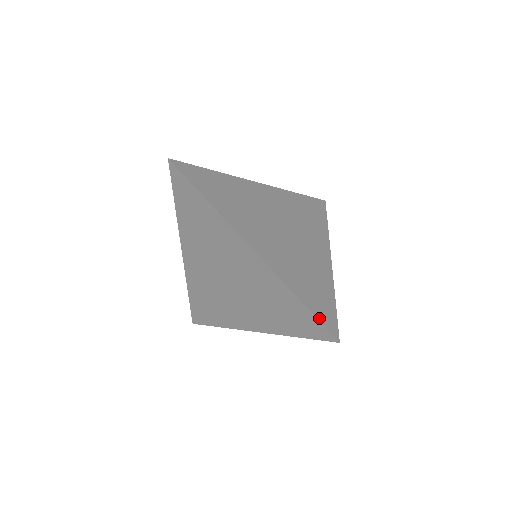
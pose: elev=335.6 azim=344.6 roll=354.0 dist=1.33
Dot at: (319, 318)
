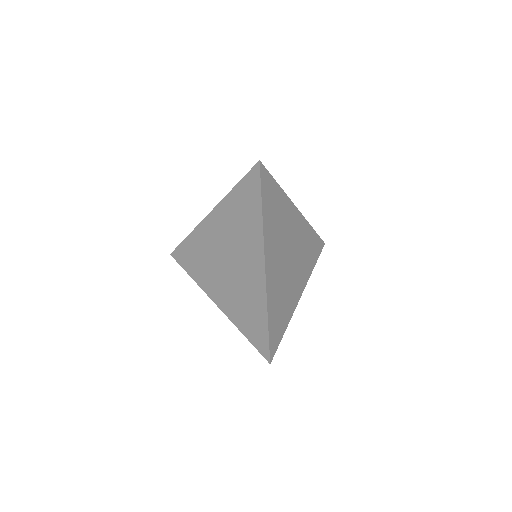
Dot at: (270, 340)
